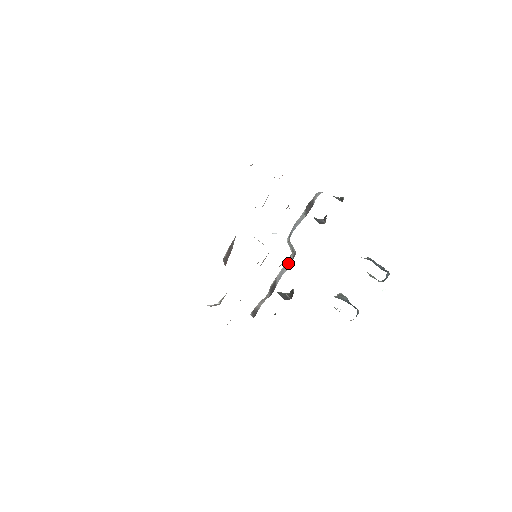
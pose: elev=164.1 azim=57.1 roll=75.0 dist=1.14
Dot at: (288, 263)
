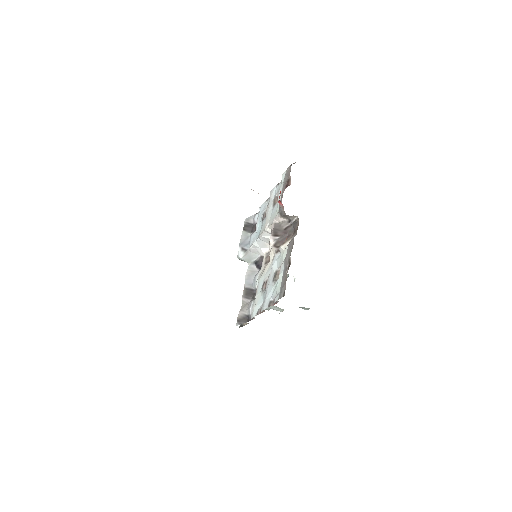
Dot at: (251, 271)
